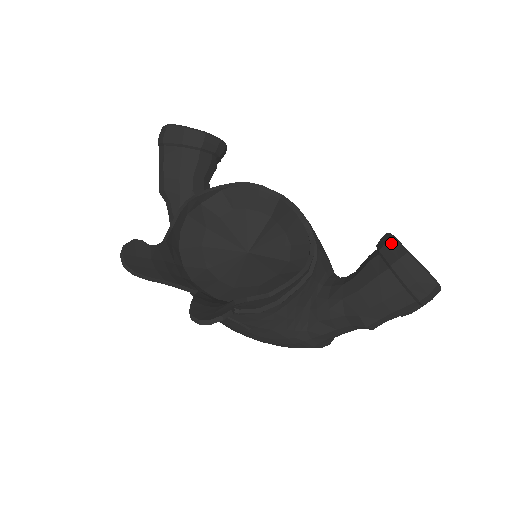
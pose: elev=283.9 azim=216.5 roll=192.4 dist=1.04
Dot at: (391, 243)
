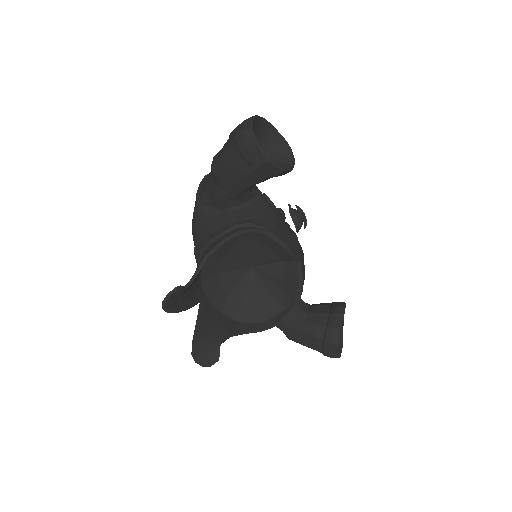
Dot at: (336, 331)
